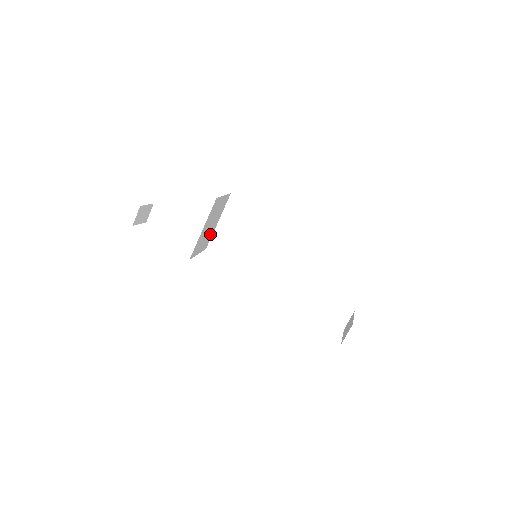
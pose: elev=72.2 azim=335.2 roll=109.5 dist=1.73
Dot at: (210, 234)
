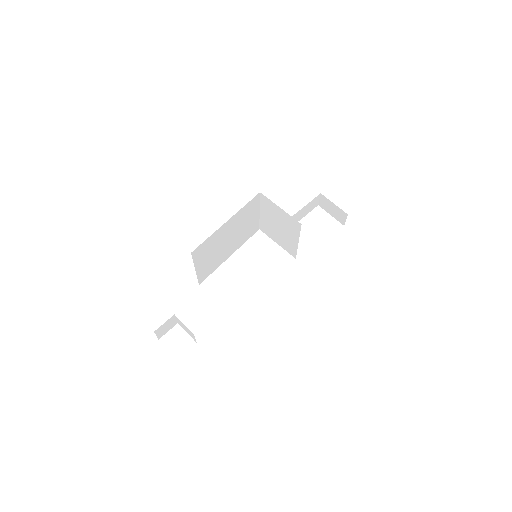
Dot at: occluded
